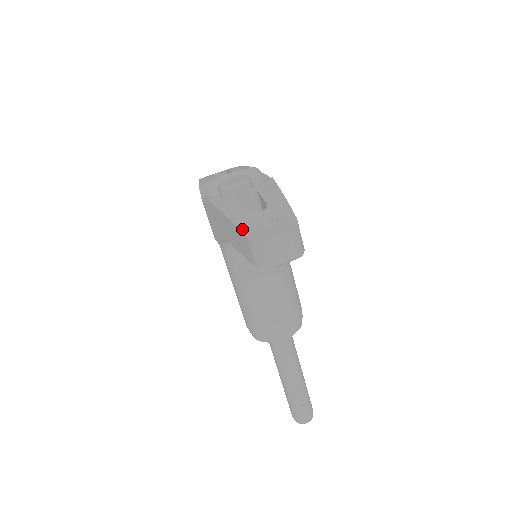
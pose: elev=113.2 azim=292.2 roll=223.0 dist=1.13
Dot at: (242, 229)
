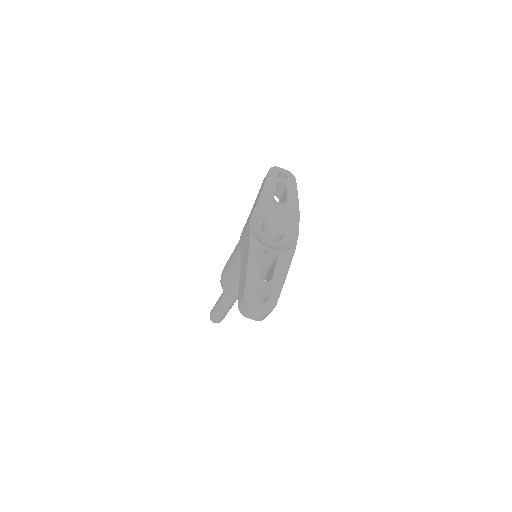
Dot at: (246, 287)
